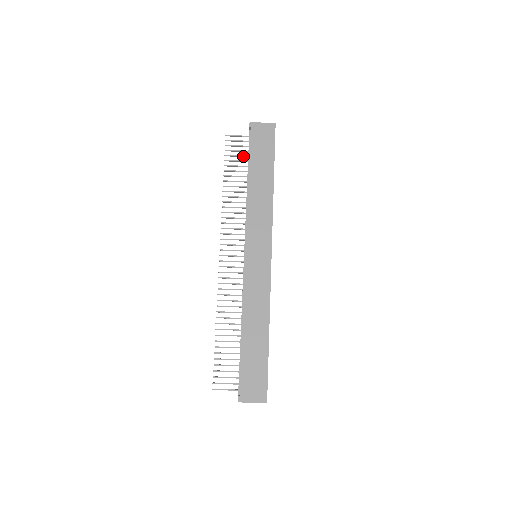
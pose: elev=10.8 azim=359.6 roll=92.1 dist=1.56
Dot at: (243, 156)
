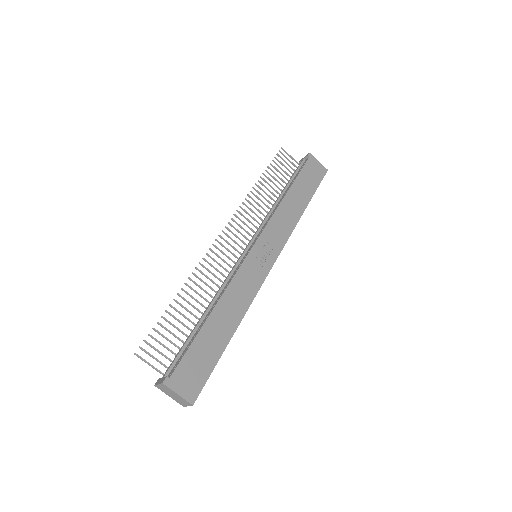
Dot at: (286, 173)
